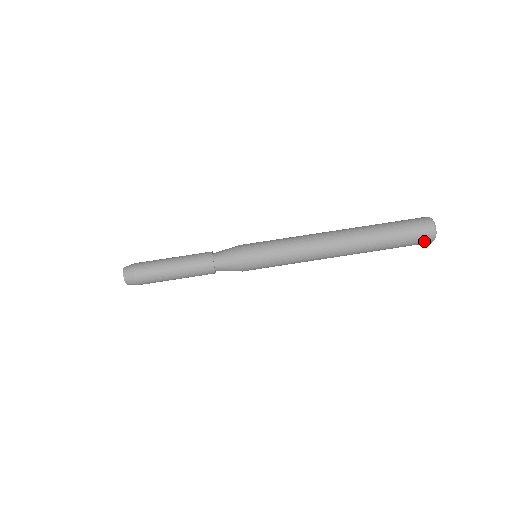
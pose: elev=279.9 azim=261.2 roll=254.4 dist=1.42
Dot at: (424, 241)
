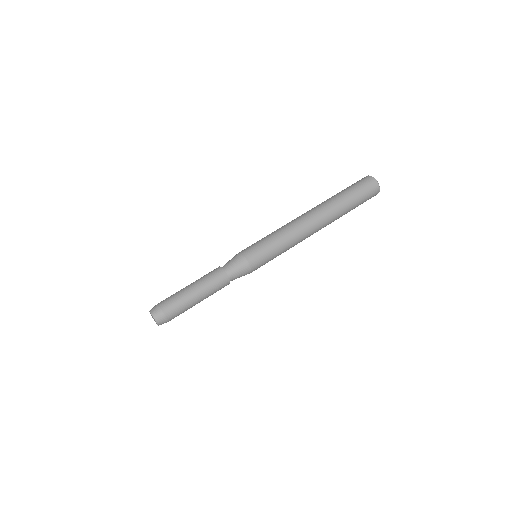
Dot at: (370, 185)
